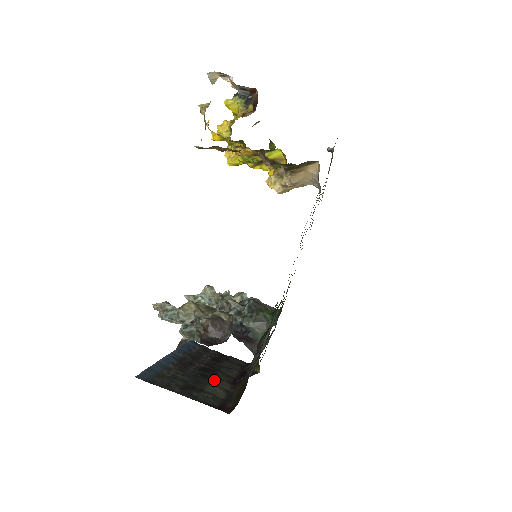
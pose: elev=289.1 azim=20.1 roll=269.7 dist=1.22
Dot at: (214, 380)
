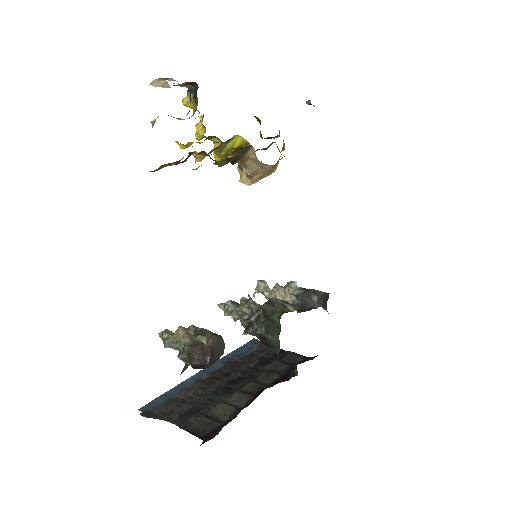
Dot at: (234, 395)
